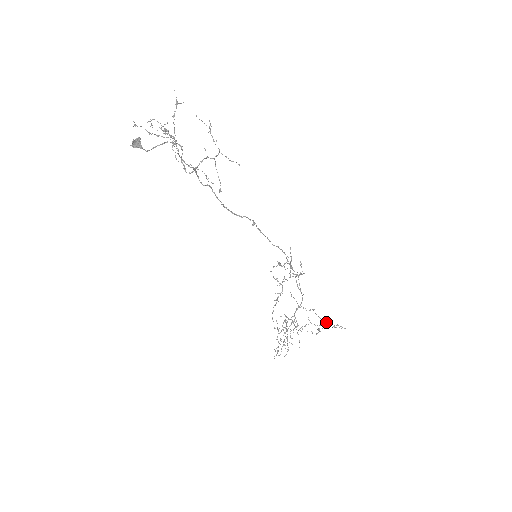
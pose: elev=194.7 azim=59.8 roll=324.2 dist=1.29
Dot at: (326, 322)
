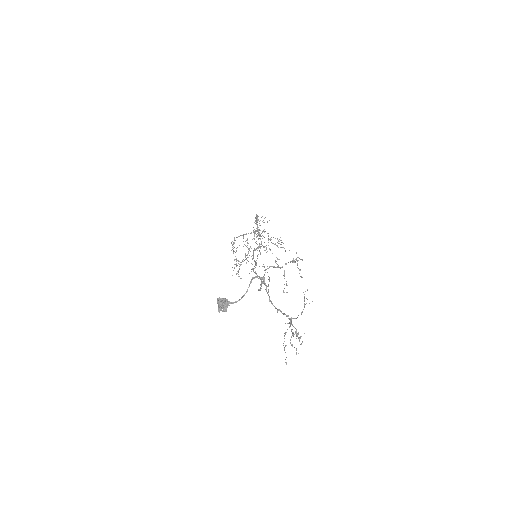
Dot at: (258, 220)
